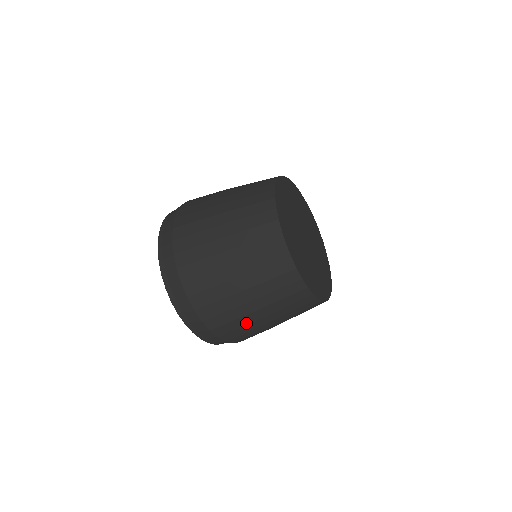
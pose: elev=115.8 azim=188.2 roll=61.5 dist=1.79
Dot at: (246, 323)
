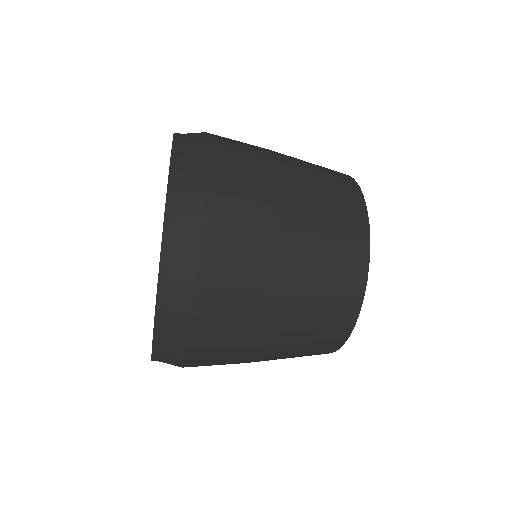
Dot at: (236, 361)
